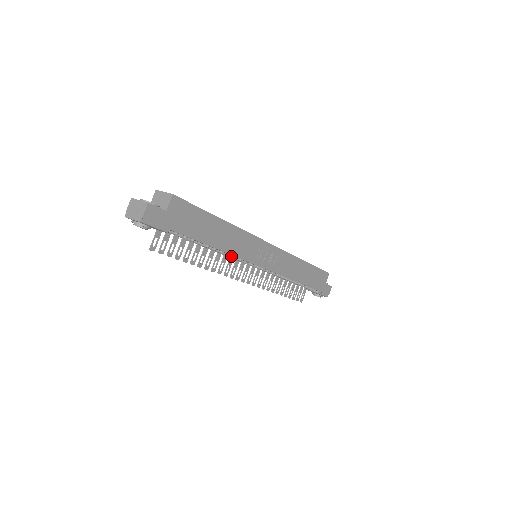
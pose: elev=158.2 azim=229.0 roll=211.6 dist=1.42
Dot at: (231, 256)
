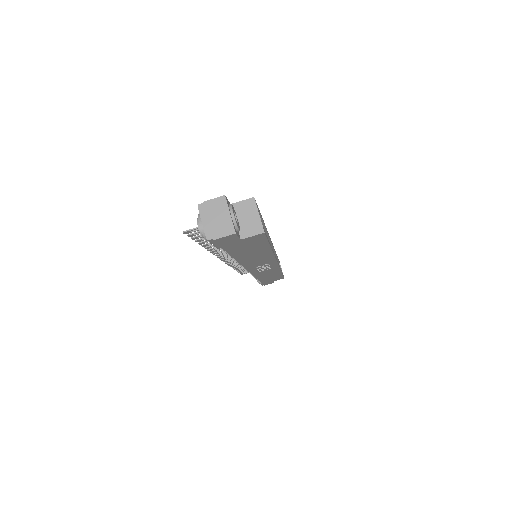
Dot at: occluded
